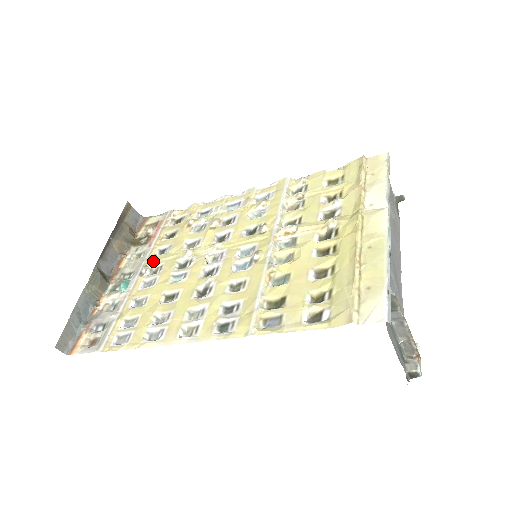
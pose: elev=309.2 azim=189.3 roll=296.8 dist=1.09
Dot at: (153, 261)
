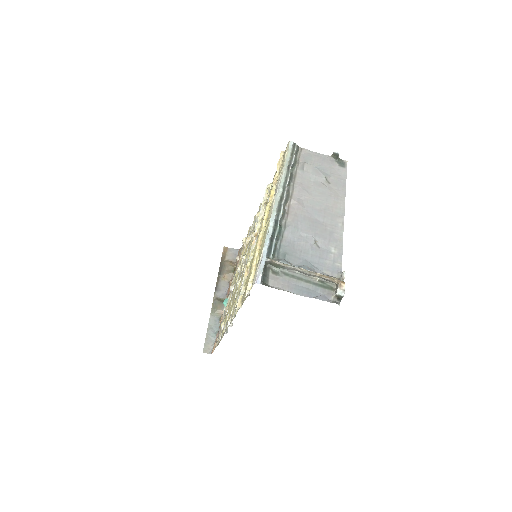
Dot at: (234, 280)
